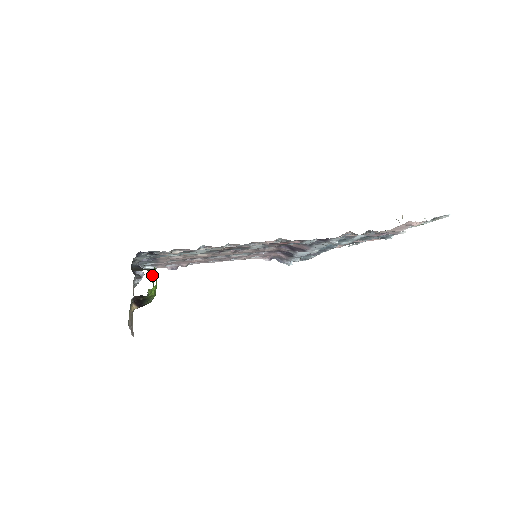
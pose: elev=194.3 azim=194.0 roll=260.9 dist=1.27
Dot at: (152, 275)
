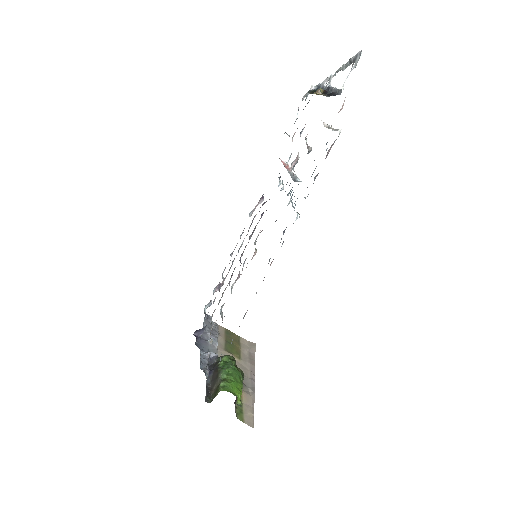
Dot at: (224, 378)
